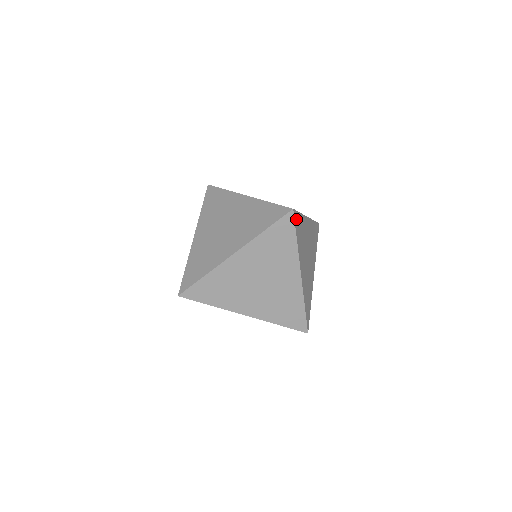
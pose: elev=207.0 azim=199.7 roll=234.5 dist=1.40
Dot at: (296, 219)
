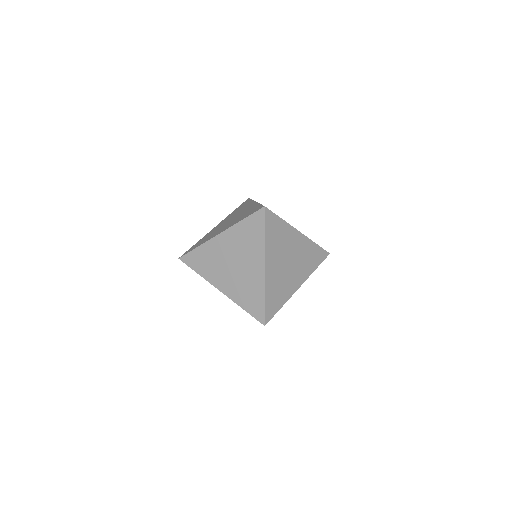
Dot at: (269, 218)
